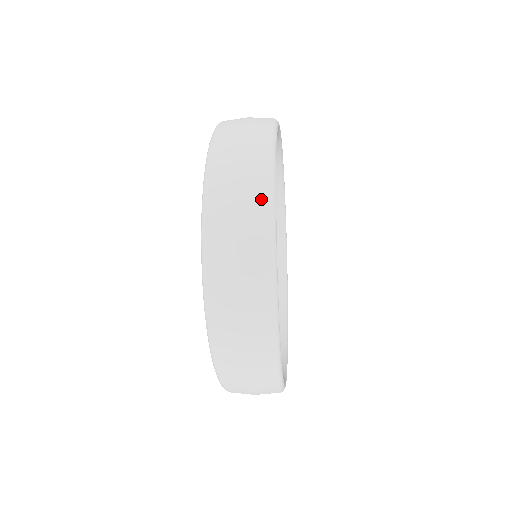
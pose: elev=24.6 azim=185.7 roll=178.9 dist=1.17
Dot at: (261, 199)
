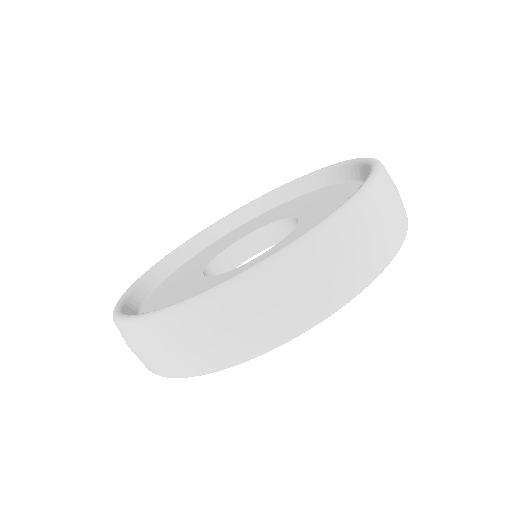
Dot at: (383, 256)
